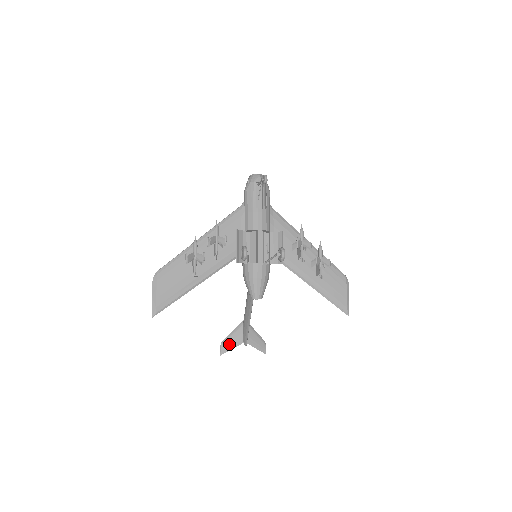
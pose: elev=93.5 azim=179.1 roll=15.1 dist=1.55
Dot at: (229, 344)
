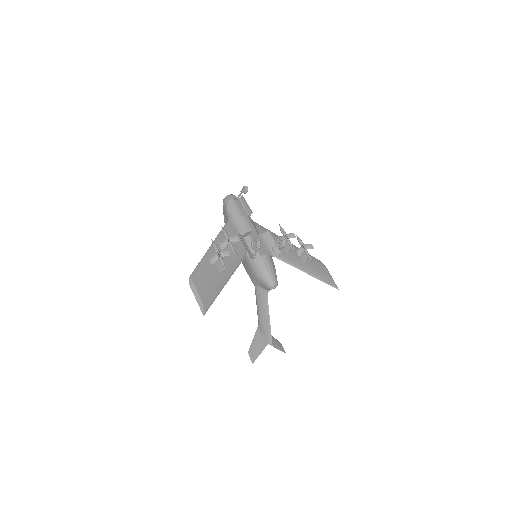
Dot at: (256, 350)
